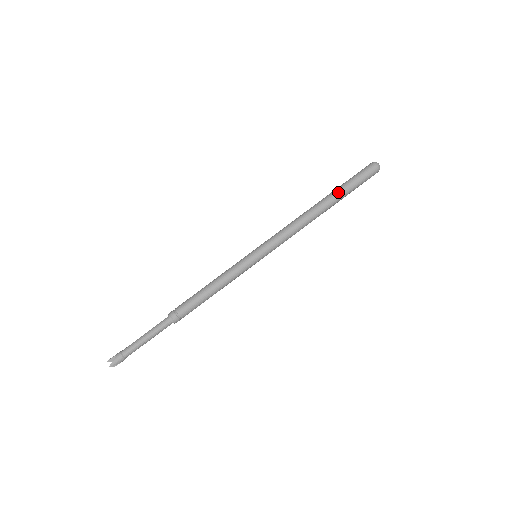
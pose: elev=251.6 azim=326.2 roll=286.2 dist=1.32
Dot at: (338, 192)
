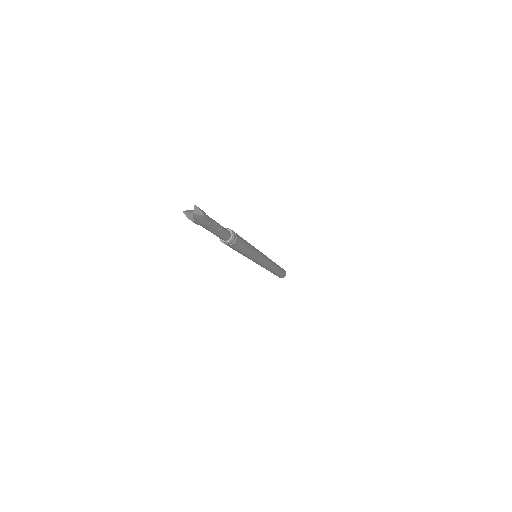
Dot at: occluded
